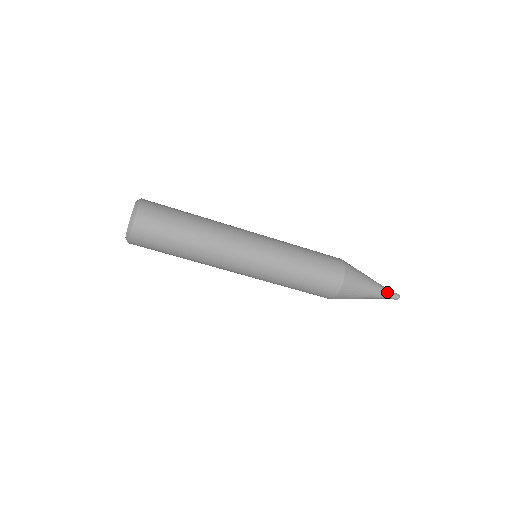
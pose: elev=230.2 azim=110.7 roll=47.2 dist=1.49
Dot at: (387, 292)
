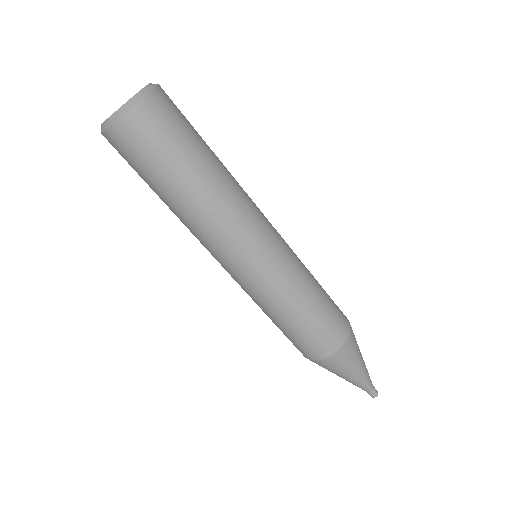
Dot at: (370, 382)
